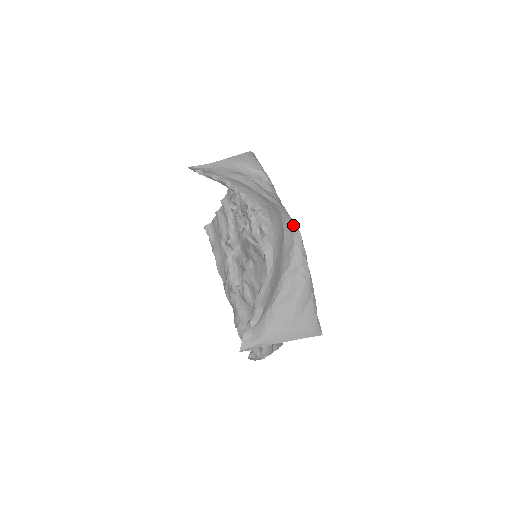
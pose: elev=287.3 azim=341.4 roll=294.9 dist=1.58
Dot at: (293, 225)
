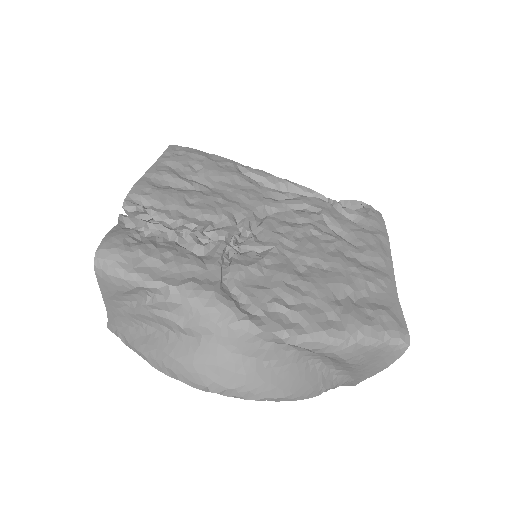
Dot at: (247, 335)
